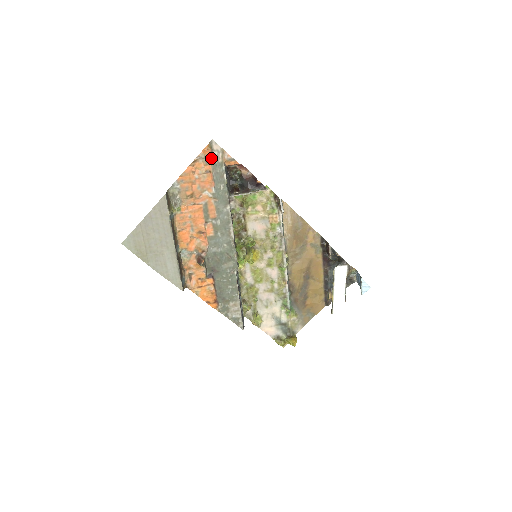
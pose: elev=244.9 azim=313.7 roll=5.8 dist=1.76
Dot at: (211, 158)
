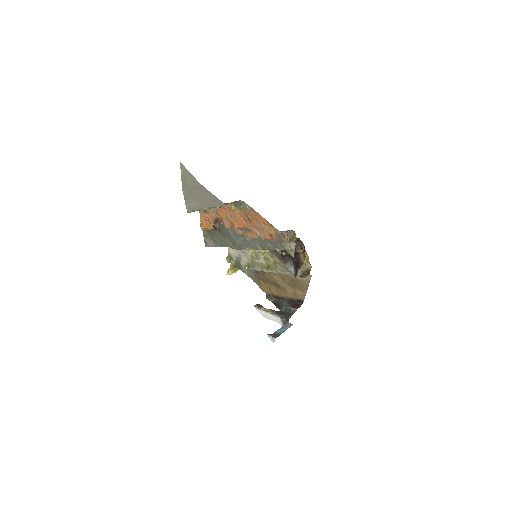
Dot at: (282, 240)
